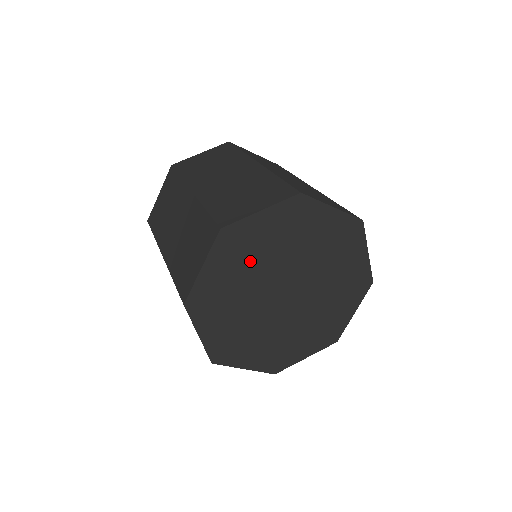
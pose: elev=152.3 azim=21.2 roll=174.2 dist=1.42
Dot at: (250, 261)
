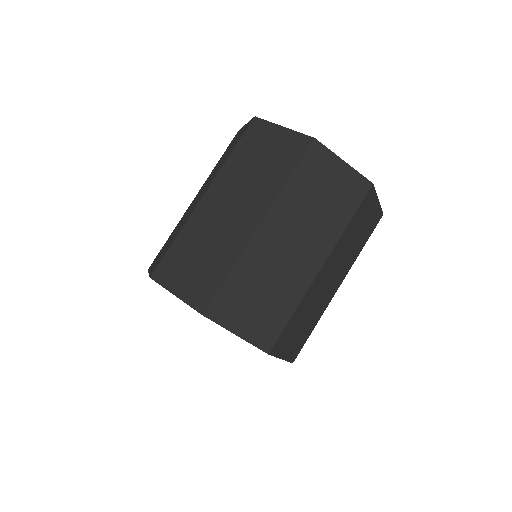
Dot at: occluded
